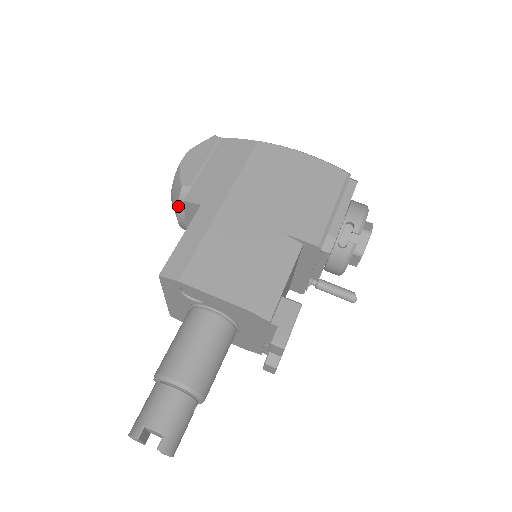
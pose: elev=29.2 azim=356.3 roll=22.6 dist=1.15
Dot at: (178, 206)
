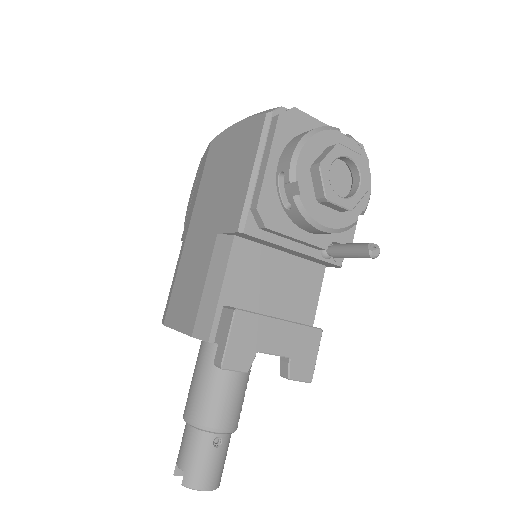
Dot at: occluded
